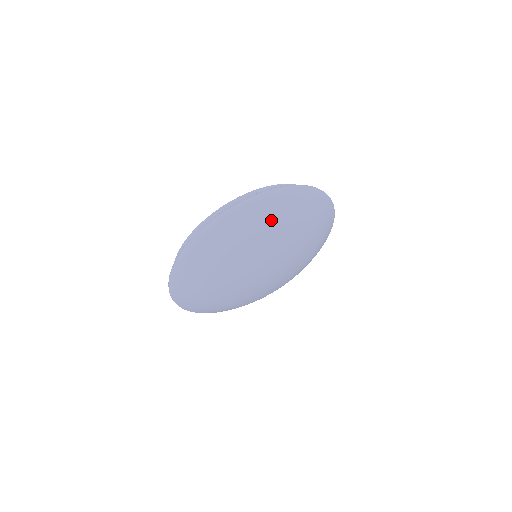
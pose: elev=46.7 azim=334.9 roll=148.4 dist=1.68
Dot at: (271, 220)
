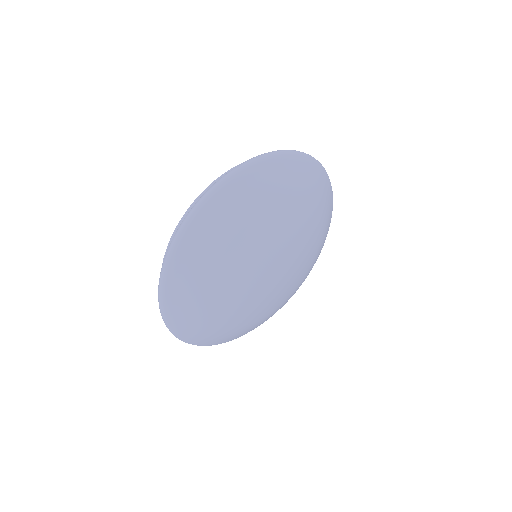
Dot at: (199, 274)
